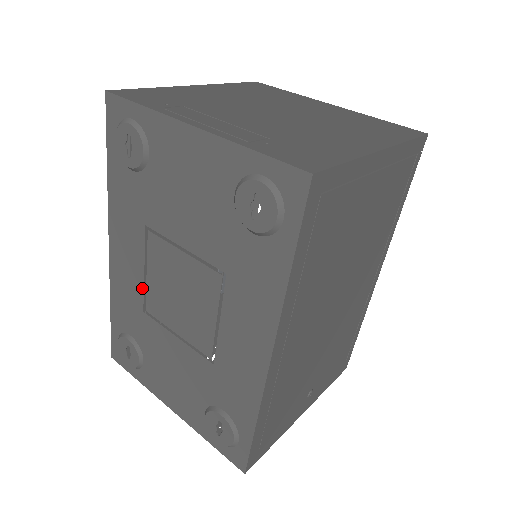
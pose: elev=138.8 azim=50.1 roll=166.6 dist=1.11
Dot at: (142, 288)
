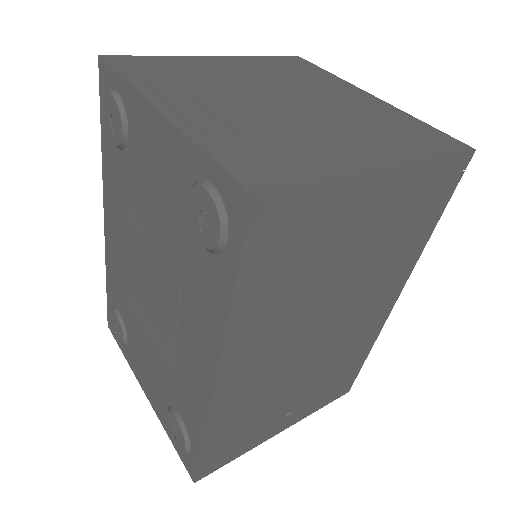
Dot at: (125, 270)
